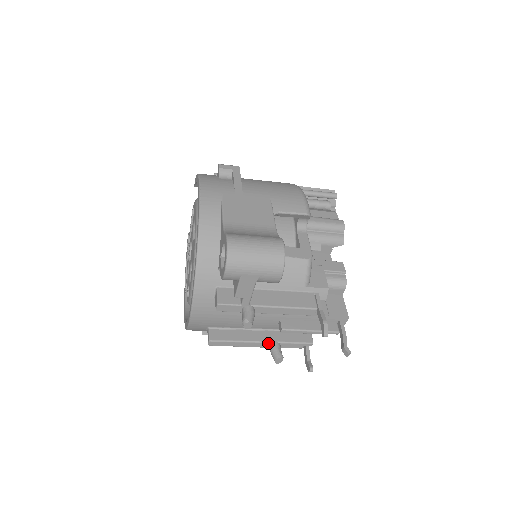
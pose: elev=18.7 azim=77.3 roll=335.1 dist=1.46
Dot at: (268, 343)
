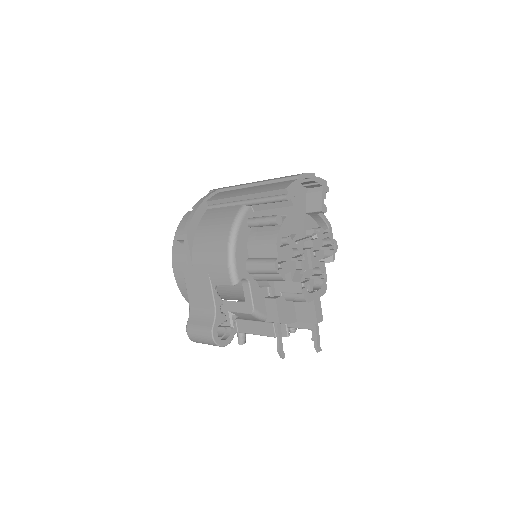
Dot at: occluded
